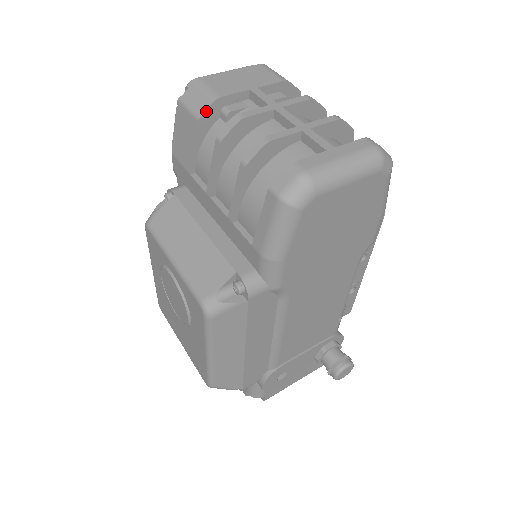
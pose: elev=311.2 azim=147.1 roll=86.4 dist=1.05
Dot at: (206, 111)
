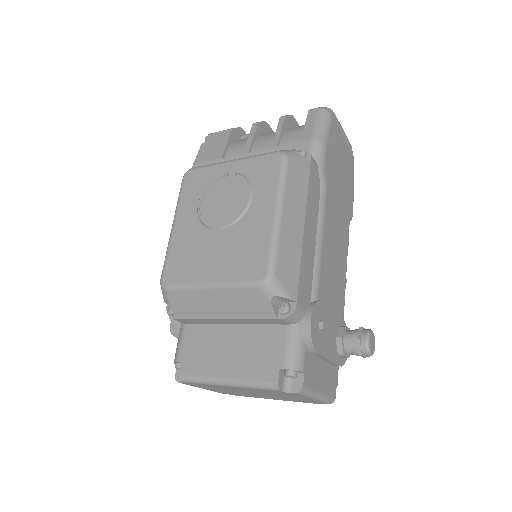
Dot at: (236, 128)
